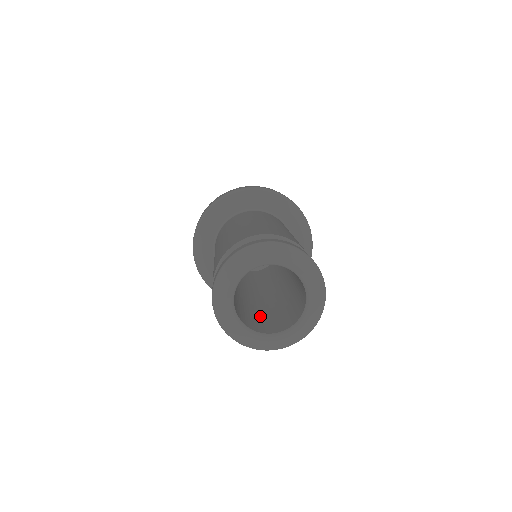
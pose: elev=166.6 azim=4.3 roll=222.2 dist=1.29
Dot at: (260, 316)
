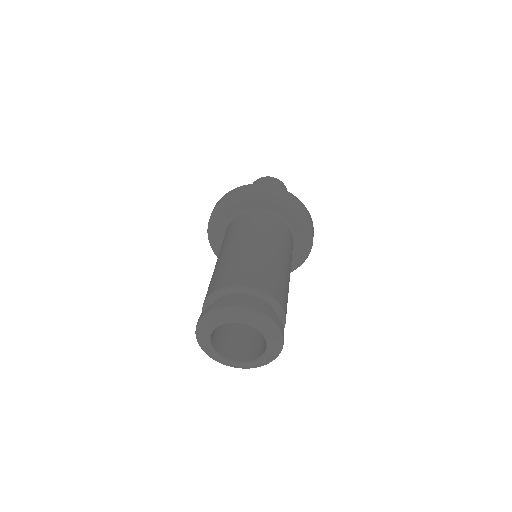
Dot at: (253, 335)
